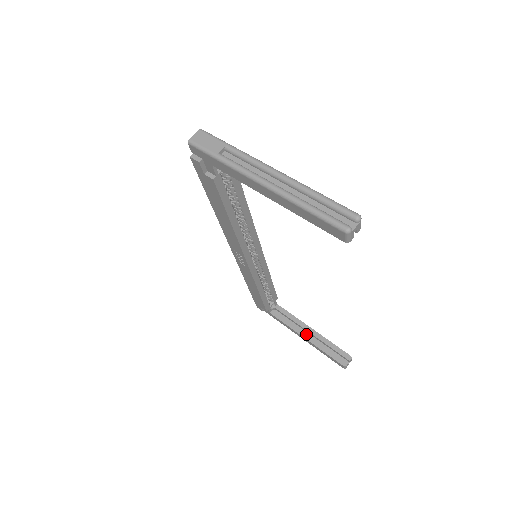
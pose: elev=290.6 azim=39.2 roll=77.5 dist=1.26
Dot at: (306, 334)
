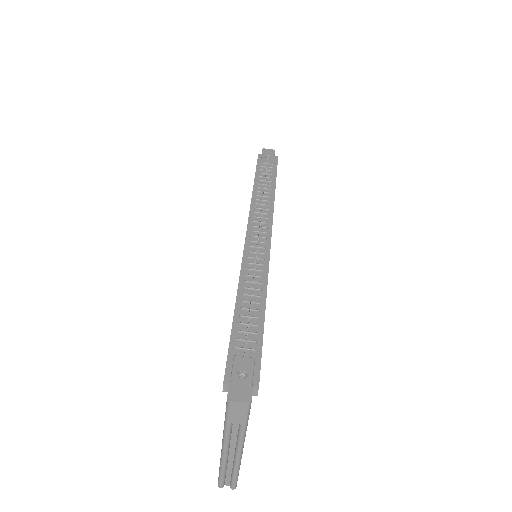
Dot at: occluded
